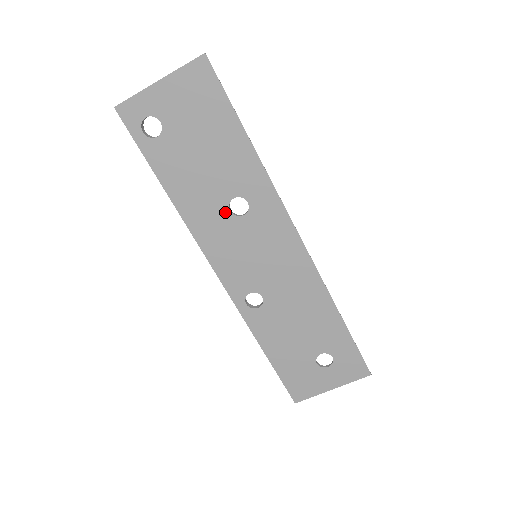
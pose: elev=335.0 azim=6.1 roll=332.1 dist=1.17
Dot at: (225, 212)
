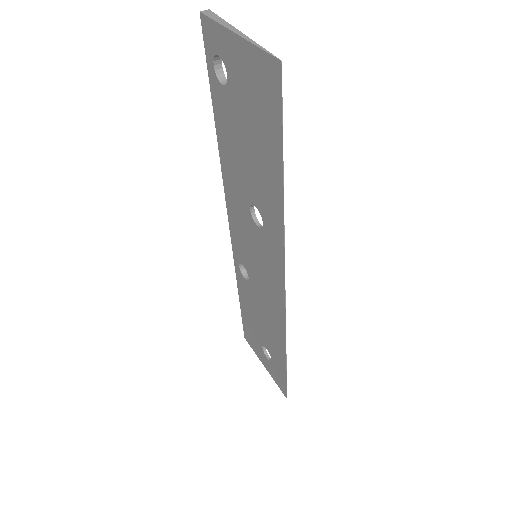
Dot at: (247, 205)
